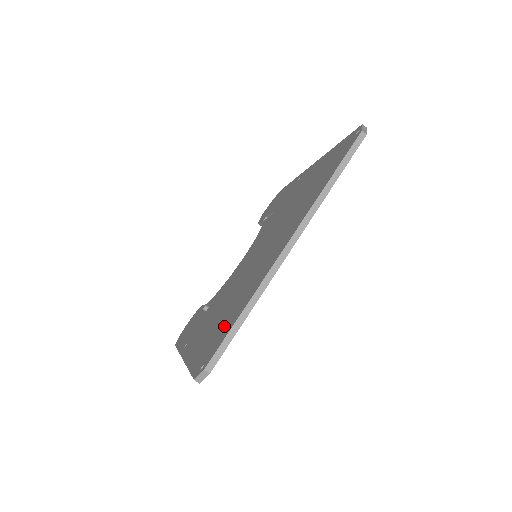
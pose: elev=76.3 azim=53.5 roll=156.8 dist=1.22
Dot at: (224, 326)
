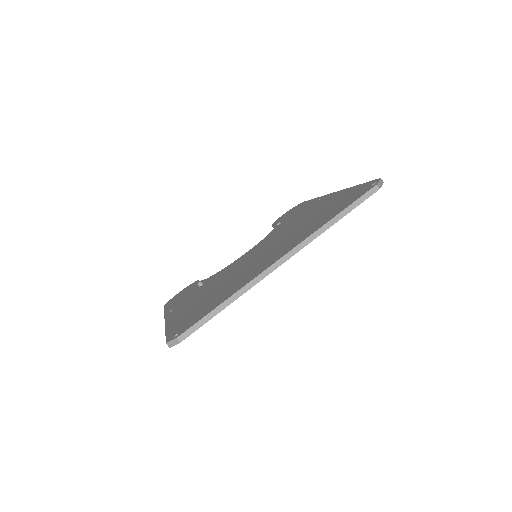
Dot at: (206, 308)
